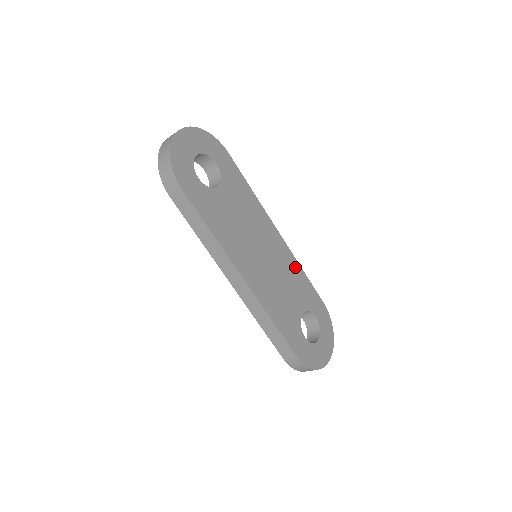
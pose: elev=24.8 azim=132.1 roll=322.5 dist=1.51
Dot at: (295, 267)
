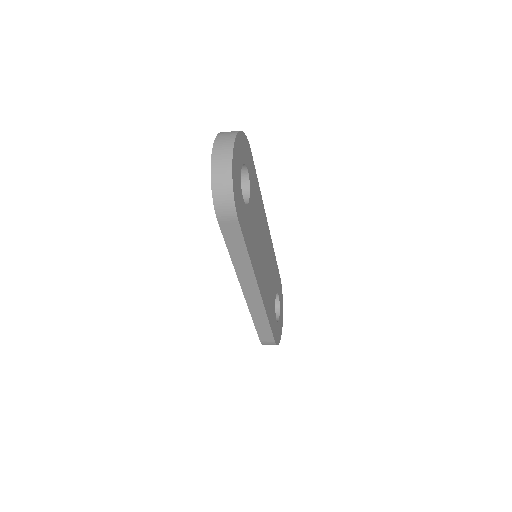
Dot at: (273, 255)
